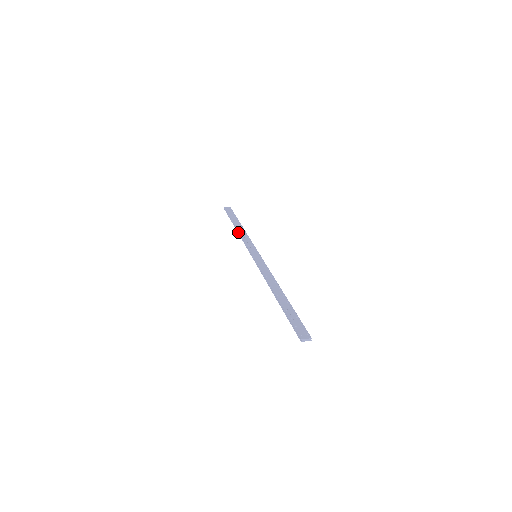
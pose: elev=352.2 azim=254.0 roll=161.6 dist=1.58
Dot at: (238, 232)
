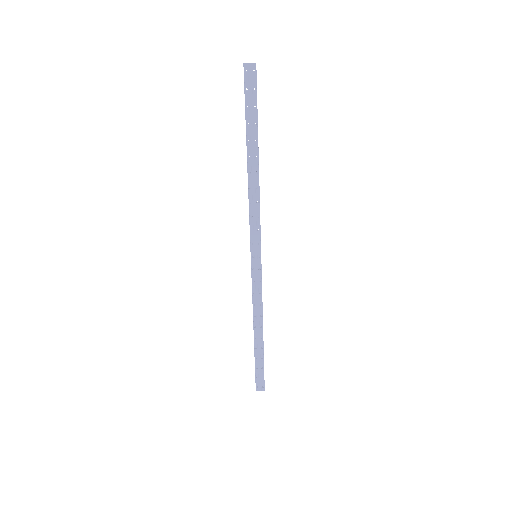
Dot at: (253, 320)
